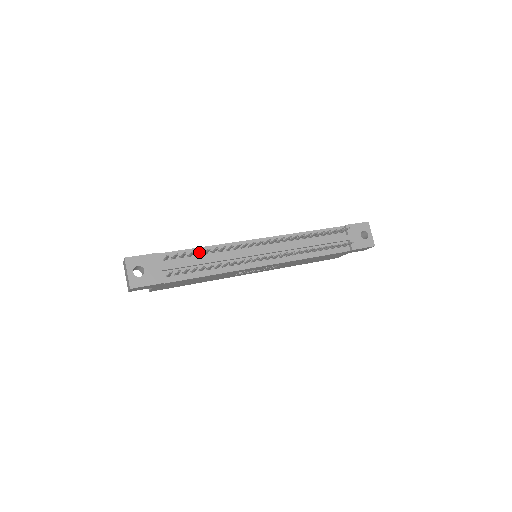
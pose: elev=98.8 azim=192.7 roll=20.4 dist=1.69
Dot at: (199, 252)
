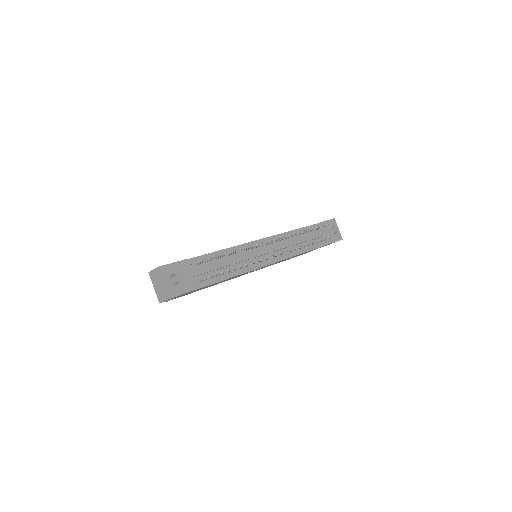
Dot at: occluded
